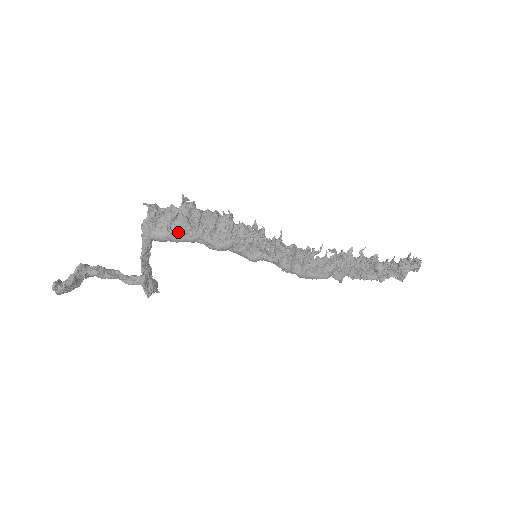
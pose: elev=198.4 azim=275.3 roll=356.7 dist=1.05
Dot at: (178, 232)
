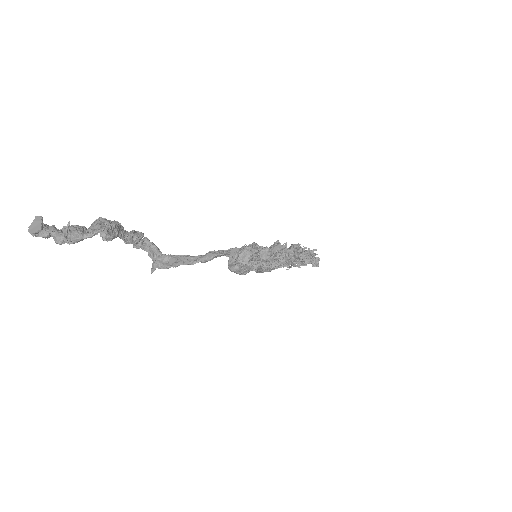
Dot at: (254, 268)
